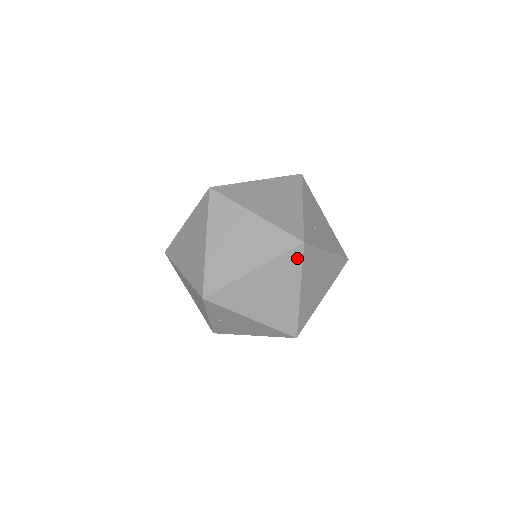
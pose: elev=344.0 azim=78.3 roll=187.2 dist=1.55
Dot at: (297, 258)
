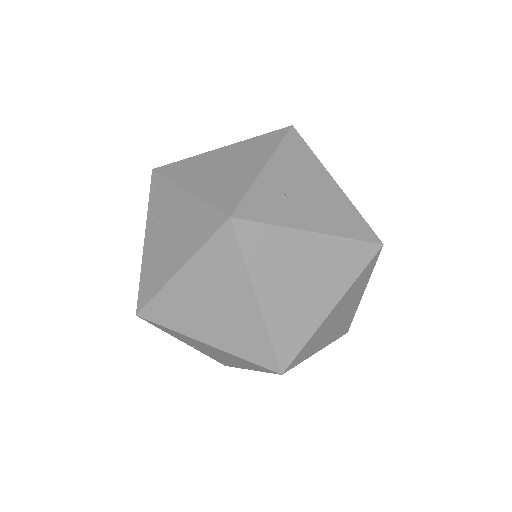
Dot at: (230, 244)
